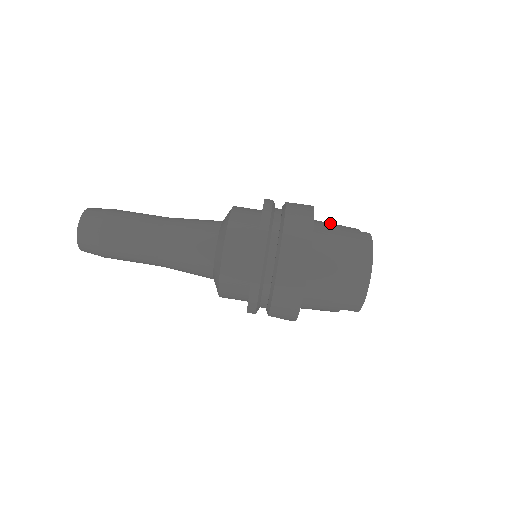
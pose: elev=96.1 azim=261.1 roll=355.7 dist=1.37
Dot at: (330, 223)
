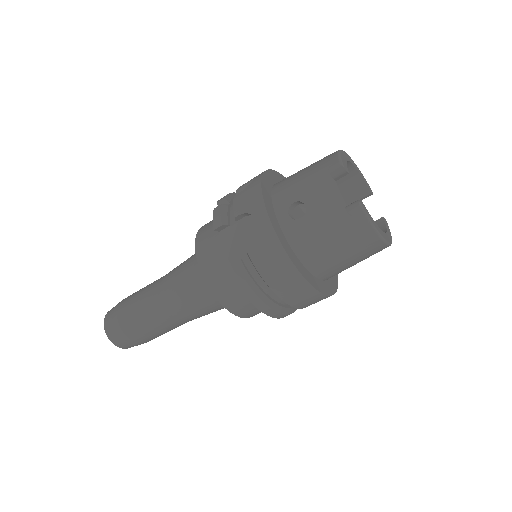
Dot at: (306, 222)
